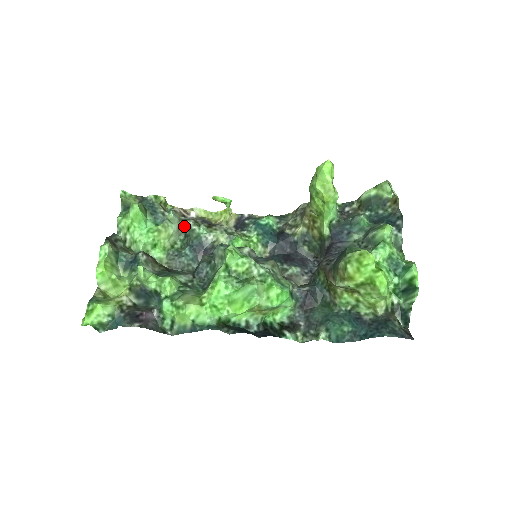
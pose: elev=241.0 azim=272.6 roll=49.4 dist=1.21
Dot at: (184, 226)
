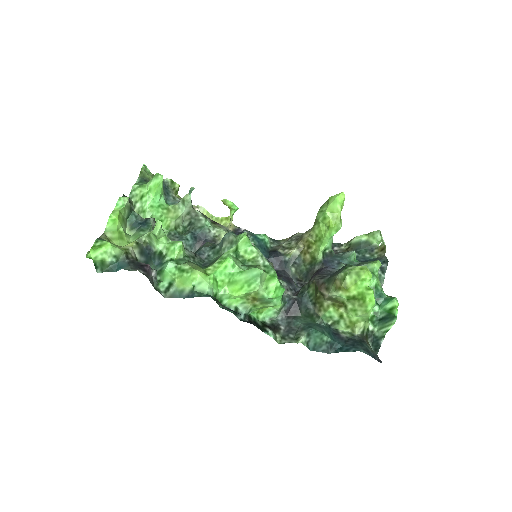
Dot at: (193, 214)
